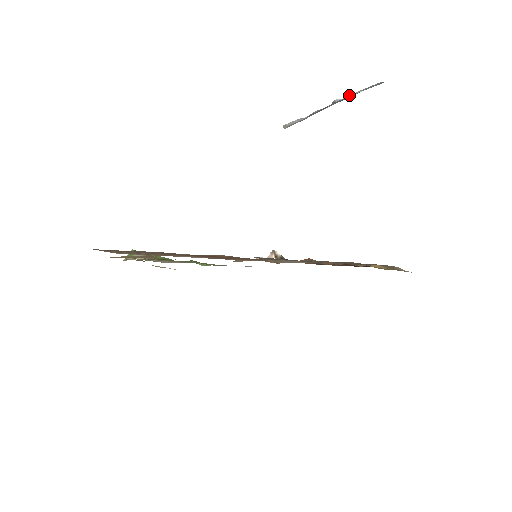
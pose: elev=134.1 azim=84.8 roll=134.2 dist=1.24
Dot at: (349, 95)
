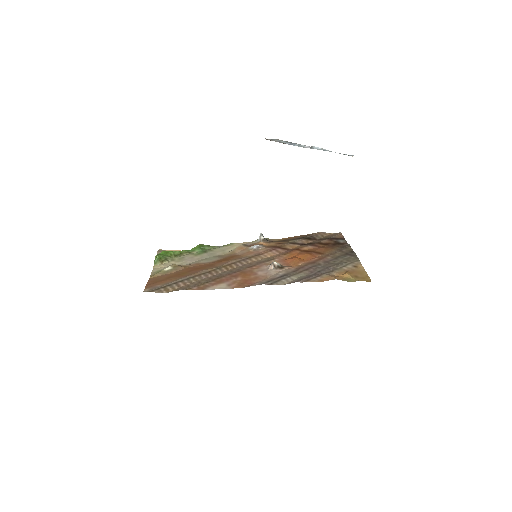
Dot at: (325, 150)
